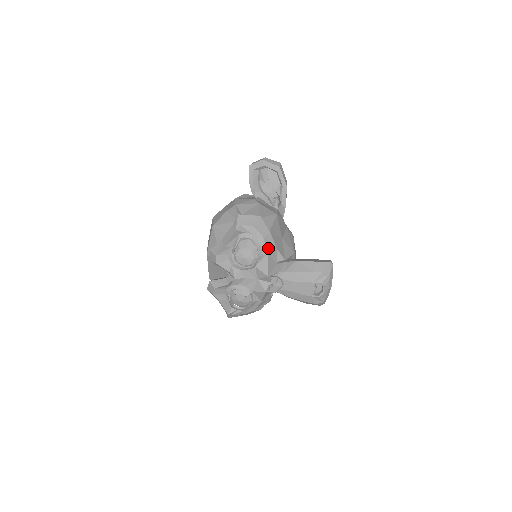
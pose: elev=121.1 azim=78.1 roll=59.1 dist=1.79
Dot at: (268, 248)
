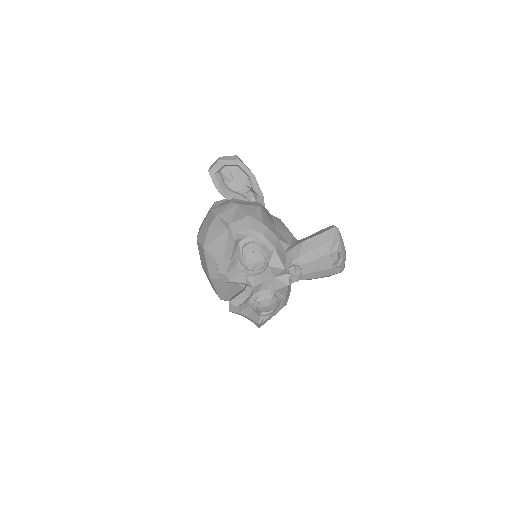
Dot at: (272, 242)
